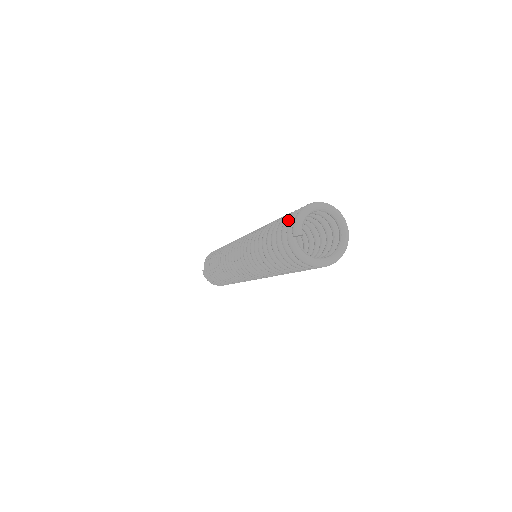
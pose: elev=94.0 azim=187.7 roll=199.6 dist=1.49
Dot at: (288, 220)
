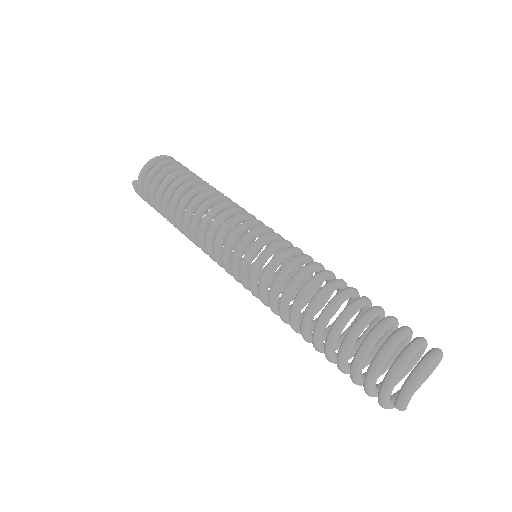
Dot at: (383, 363)
